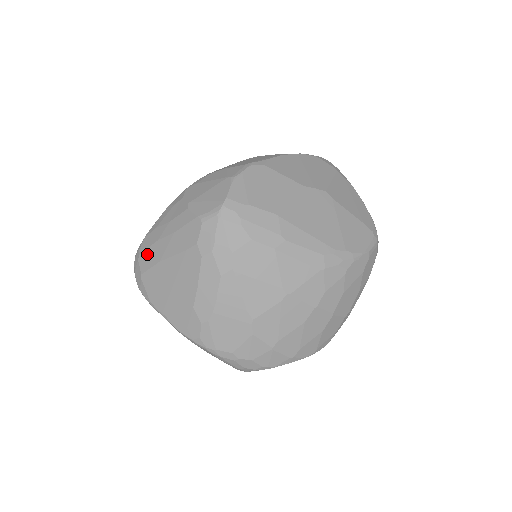
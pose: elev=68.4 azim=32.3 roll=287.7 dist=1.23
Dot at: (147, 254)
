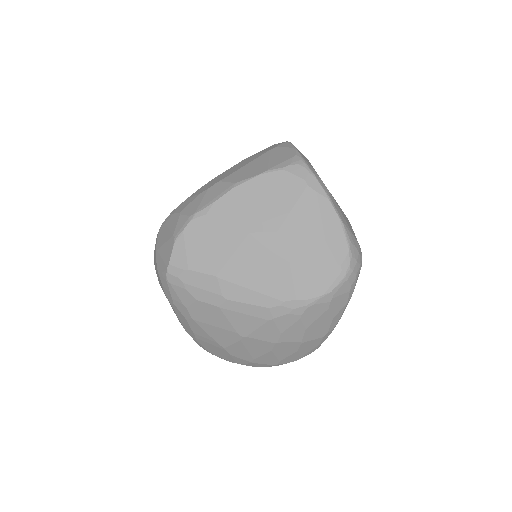
Dot at: occluded
